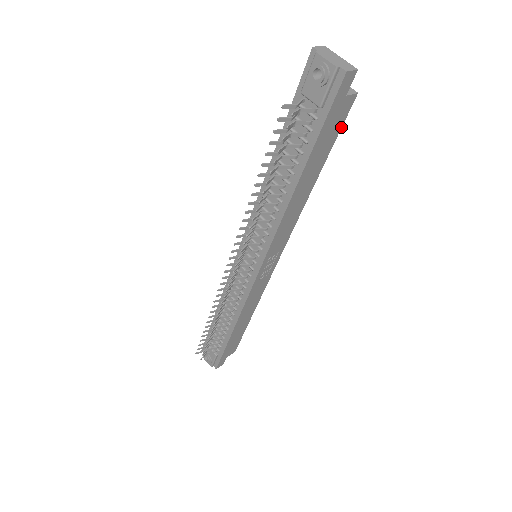
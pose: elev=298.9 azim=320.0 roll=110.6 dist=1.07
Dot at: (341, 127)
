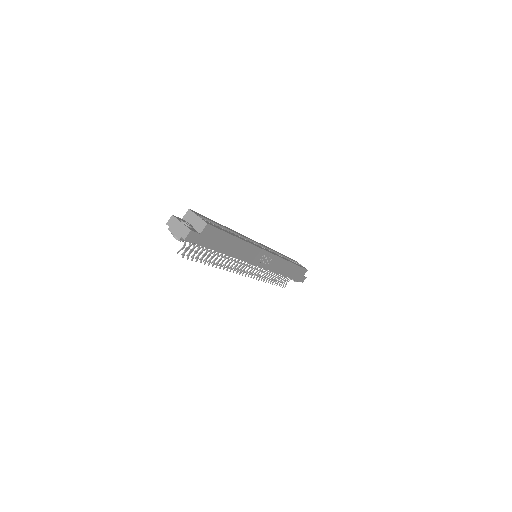
Dot at: (219, 229)
